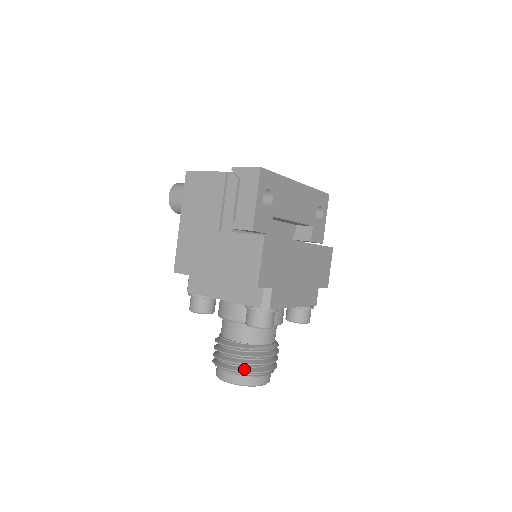
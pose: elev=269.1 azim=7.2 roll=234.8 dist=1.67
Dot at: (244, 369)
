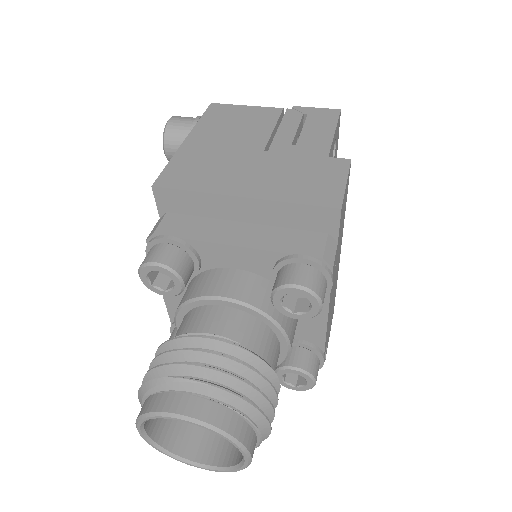
Dot at: (236, 392)
